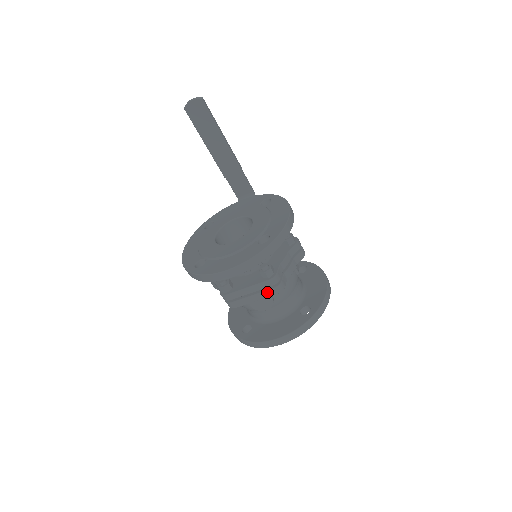
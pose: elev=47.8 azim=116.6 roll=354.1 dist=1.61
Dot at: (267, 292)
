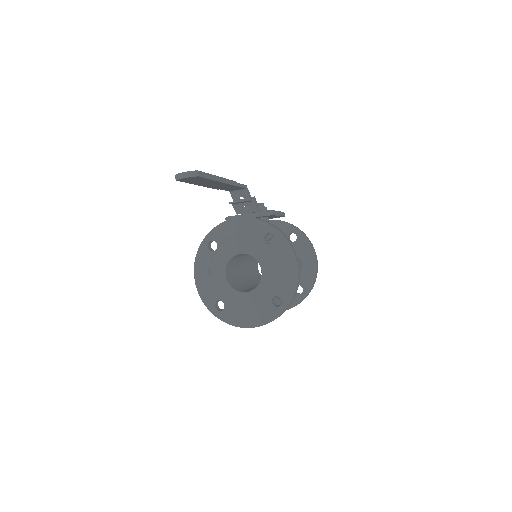
Dot at: occluded
